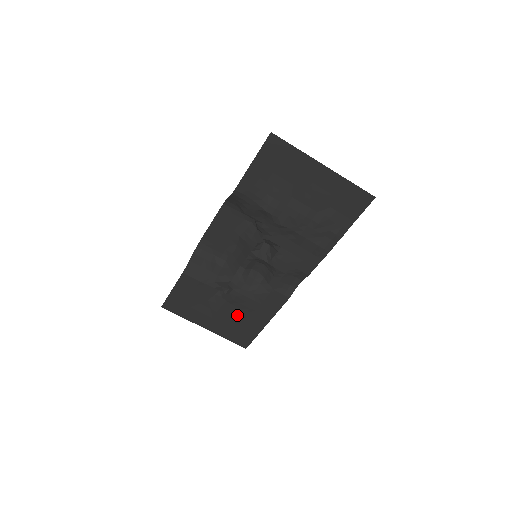
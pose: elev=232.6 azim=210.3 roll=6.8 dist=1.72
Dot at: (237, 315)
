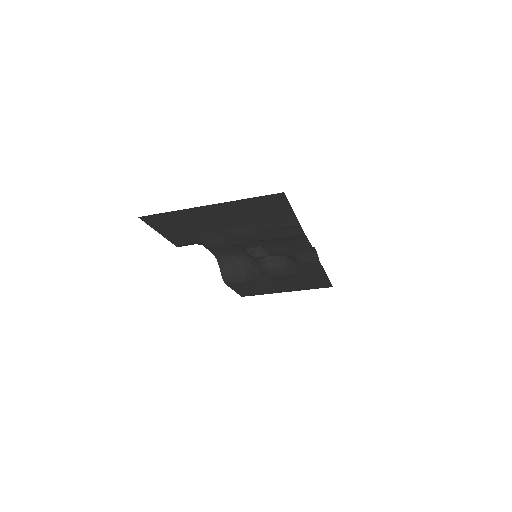
Dot at: (296, 280)
